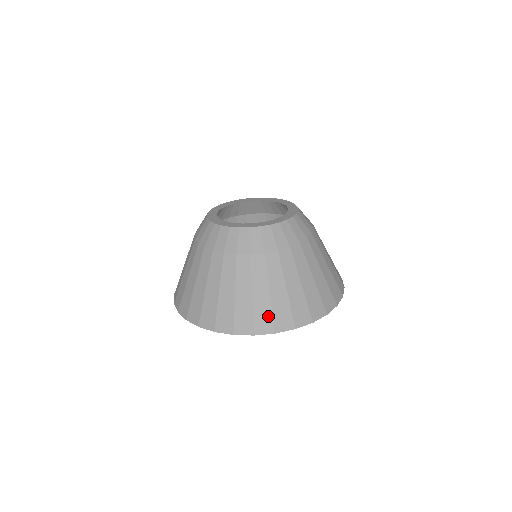
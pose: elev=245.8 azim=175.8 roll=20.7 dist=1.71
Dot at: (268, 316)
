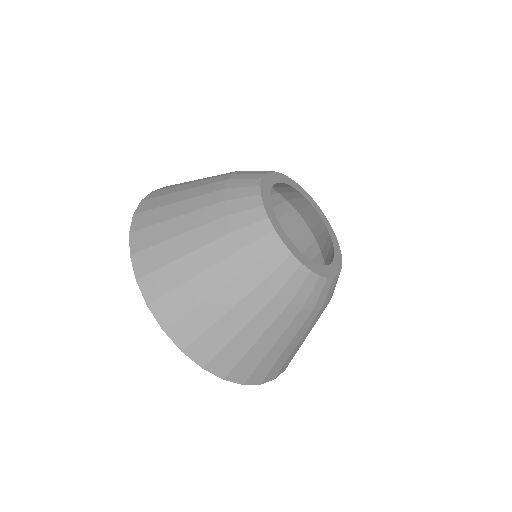
Dot at: (178, 310)
